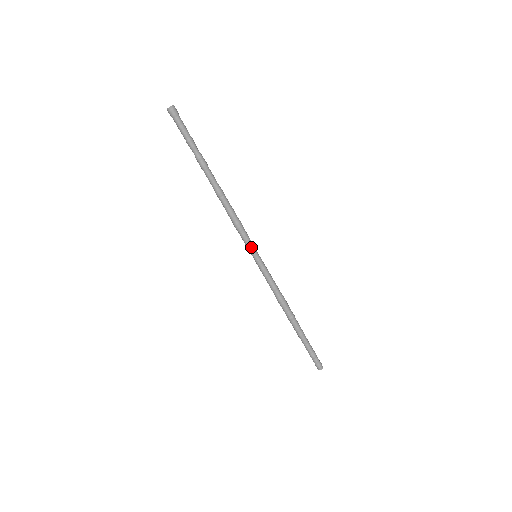
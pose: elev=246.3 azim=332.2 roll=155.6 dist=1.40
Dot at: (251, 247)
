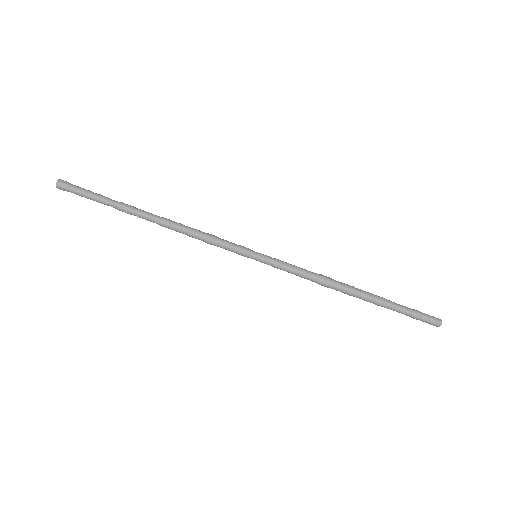
Dot at: (243, 247)
